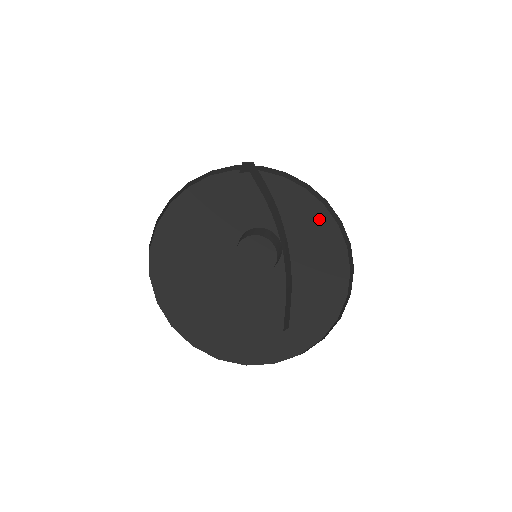
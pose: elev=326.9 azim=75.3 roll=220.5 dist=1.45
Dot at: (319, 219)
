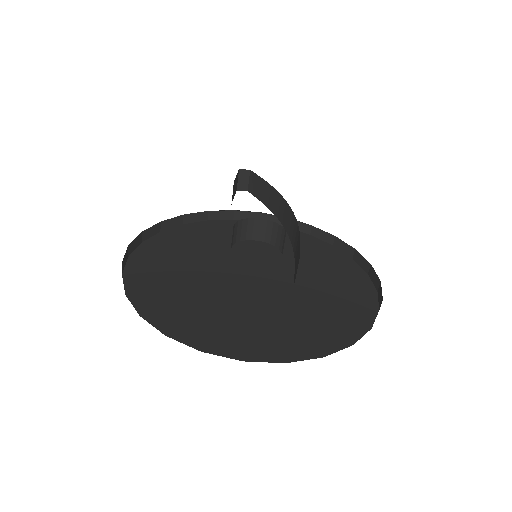
Dot at: (329, 253)
